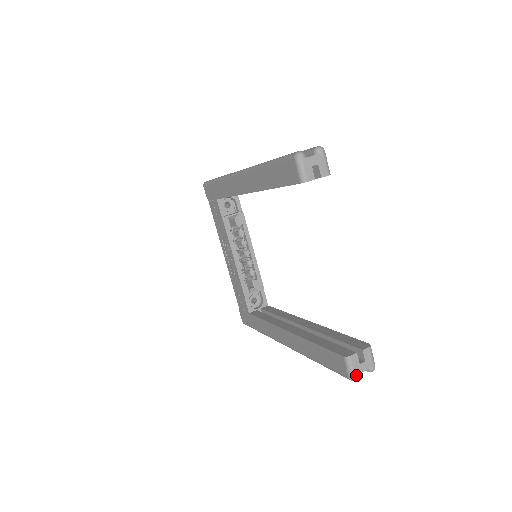
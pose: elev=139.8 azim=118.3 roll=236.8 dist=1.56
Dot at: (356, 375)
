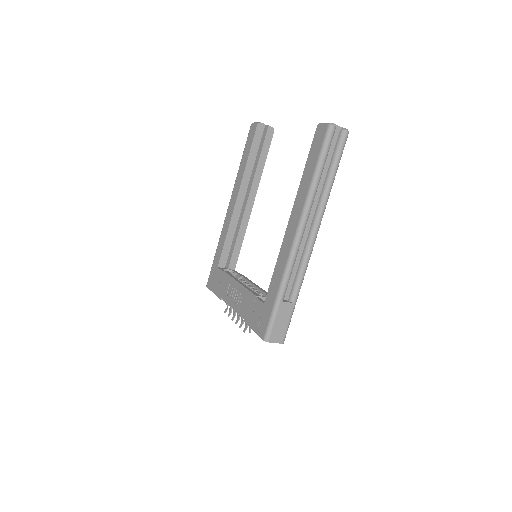
Dot at: (332, 123)
